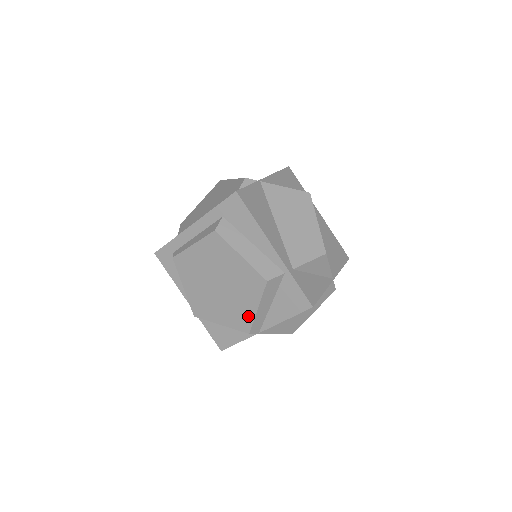
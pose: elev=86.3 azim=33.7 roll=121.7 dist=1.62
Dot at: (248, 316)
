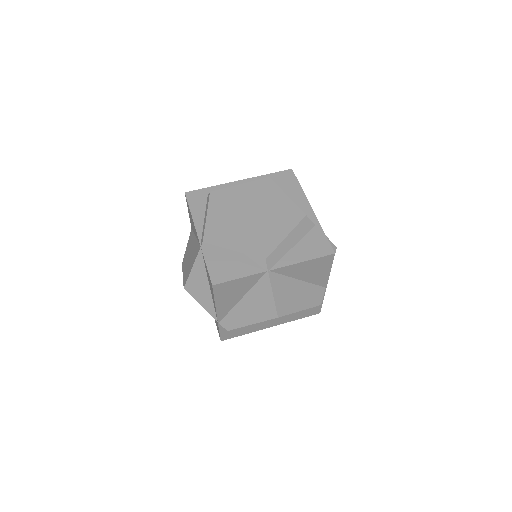
Dot at: (272, 243)
